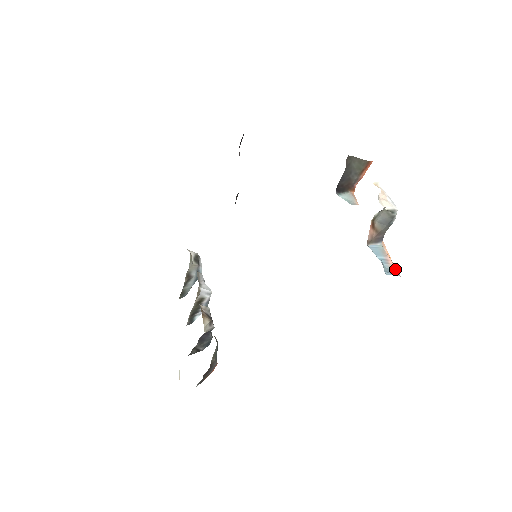
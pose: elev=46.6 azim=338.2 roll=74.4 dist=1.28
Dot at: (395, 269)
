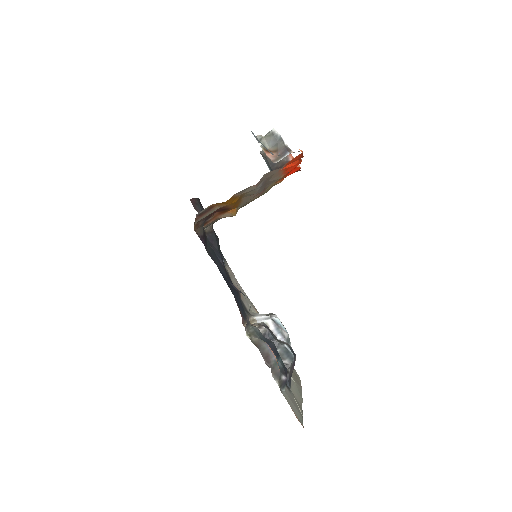
Dot at: occluded
